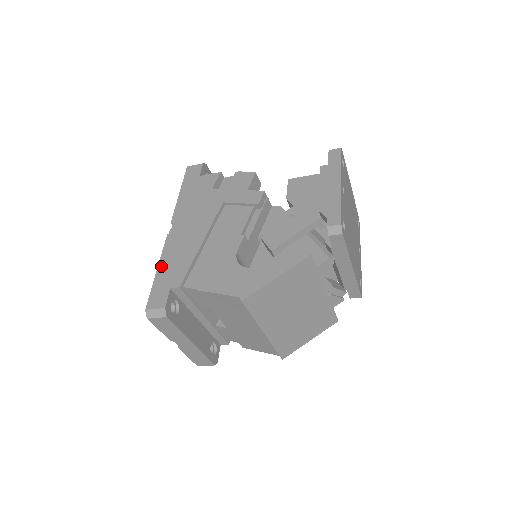
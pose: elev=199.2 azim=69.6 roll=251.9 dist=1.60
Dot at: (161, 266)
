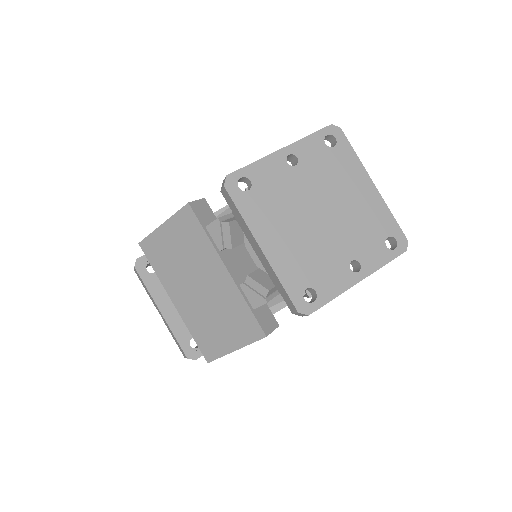
Dot at: occluded
